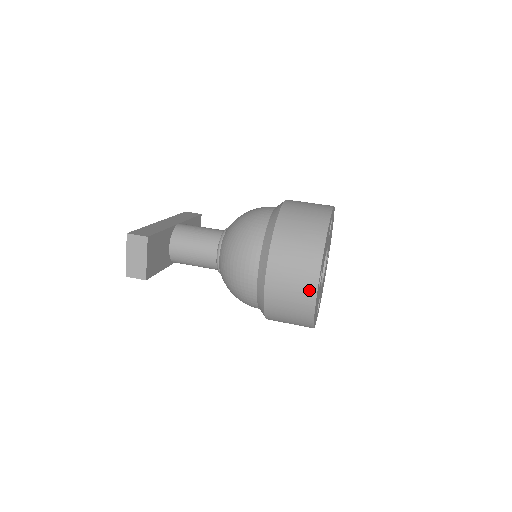
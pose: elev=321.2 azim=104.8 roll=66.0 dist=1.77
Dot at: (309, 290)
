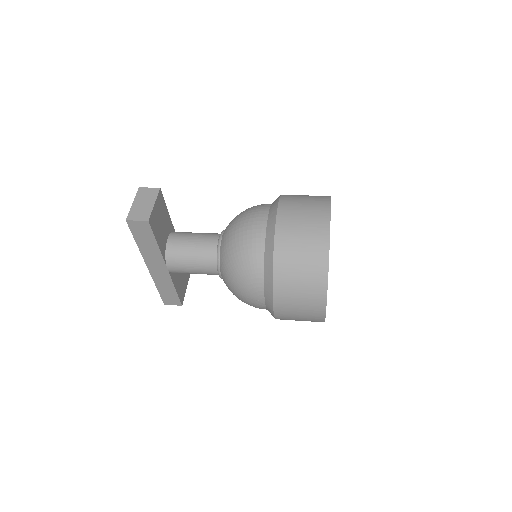
Dot at: (322, 221)
